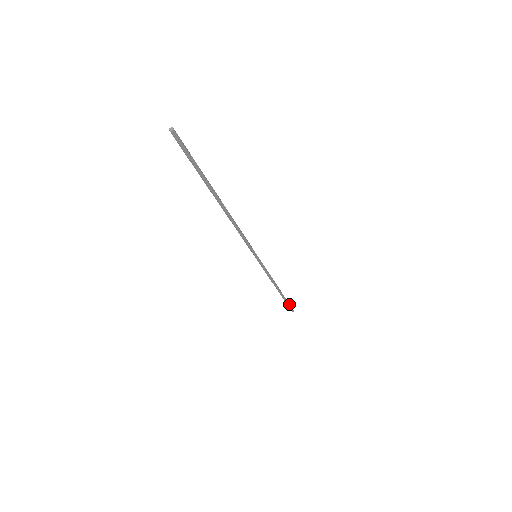
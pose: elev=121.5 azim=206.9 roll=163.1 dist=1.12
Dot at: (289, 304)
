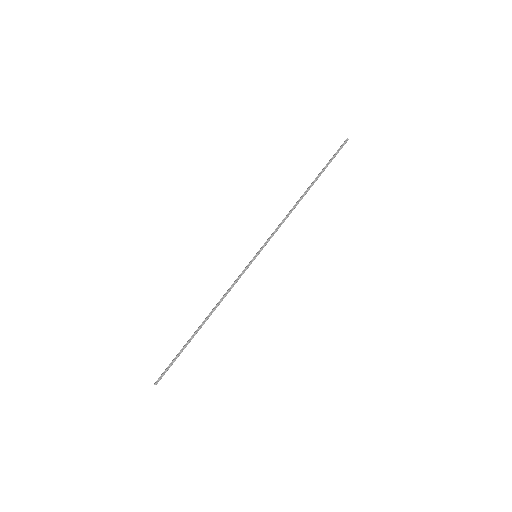
Dot at: (334, 157)
